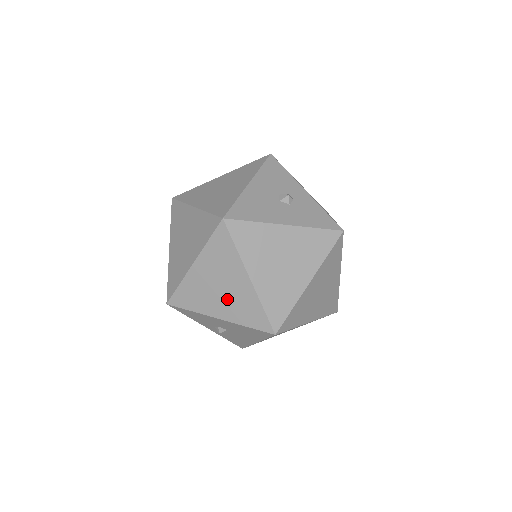
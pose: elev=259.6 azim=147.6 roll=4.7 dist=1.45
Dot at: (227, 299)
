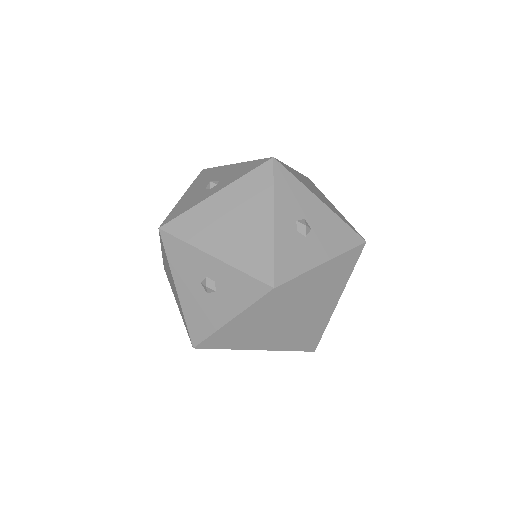
Dot at: occluded
